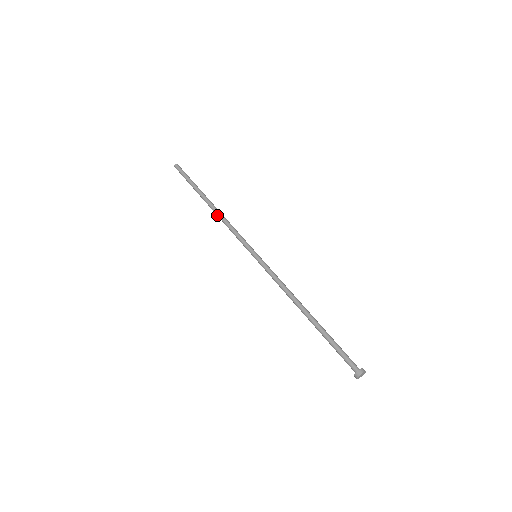
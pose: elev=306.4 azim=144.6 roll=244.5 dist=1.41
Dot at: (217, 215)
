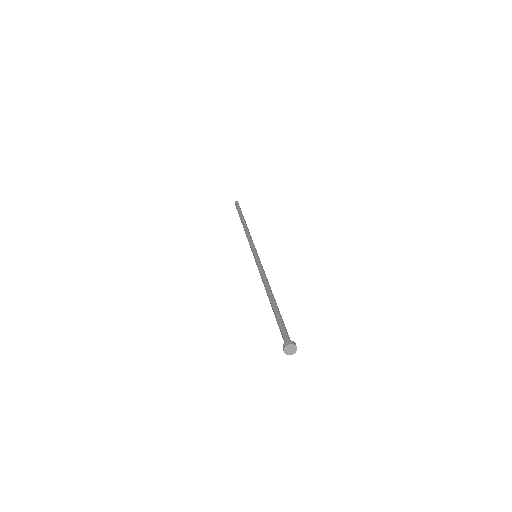
Dot at: (245, 228)
